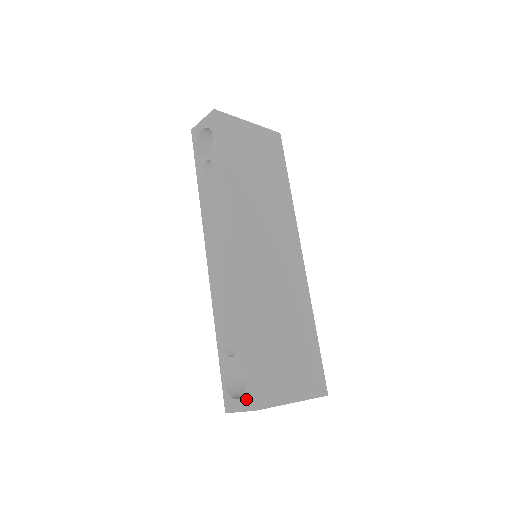
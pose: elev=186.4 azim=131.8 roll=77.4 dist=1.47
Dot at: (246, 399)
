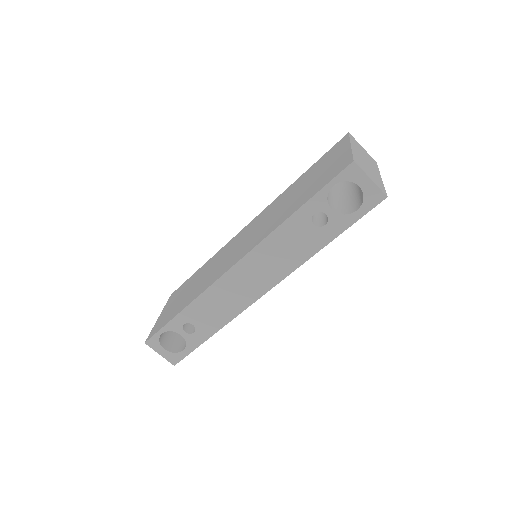
Dot at: (173, 356)
